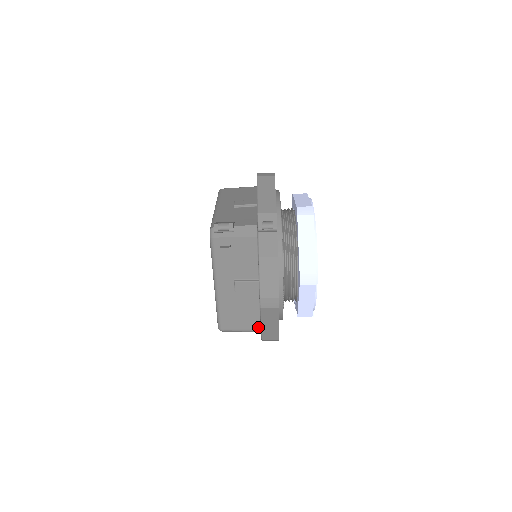
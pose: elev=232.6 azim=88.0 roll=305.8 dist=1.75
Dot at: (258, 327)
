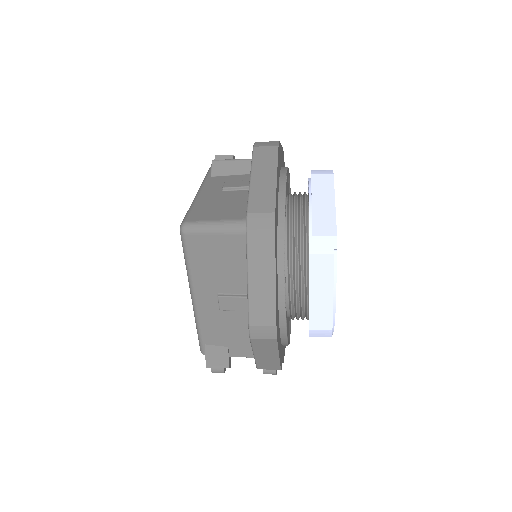
Dot at: occluded
